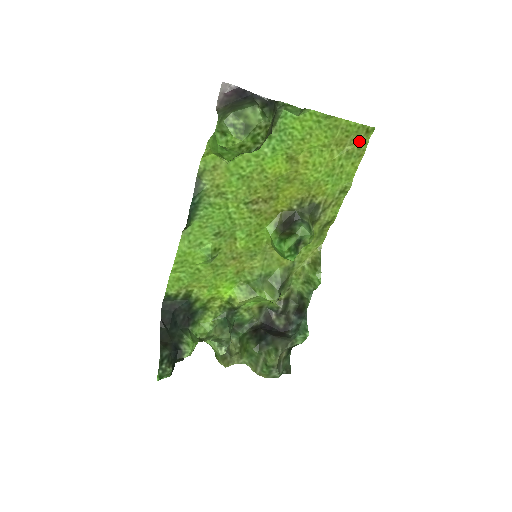
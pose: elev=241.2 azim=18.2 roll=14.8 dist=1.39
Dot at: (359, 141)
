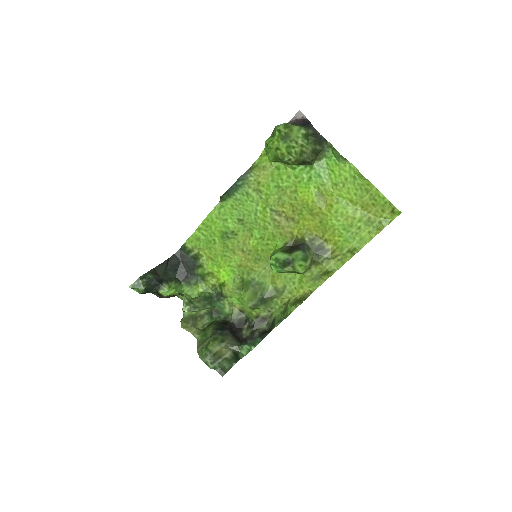
Dot at: (383, 216)
